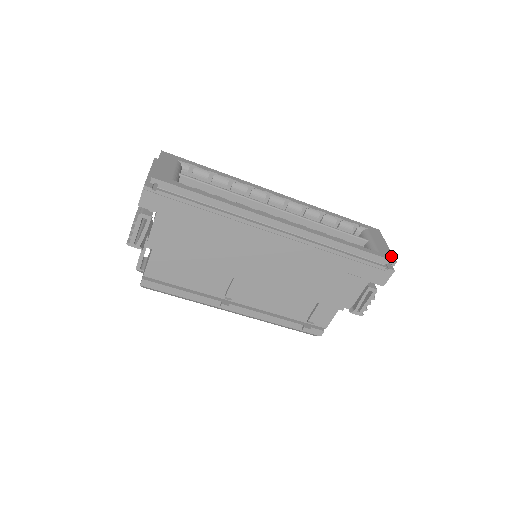
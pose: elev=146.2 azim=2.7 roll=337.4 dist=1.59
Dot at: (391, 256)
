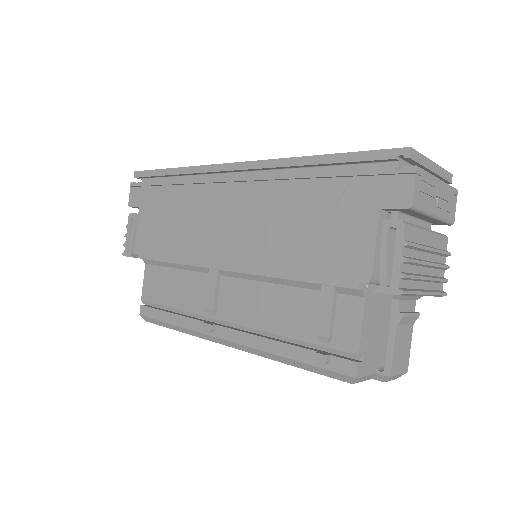
Dot at: occluded
